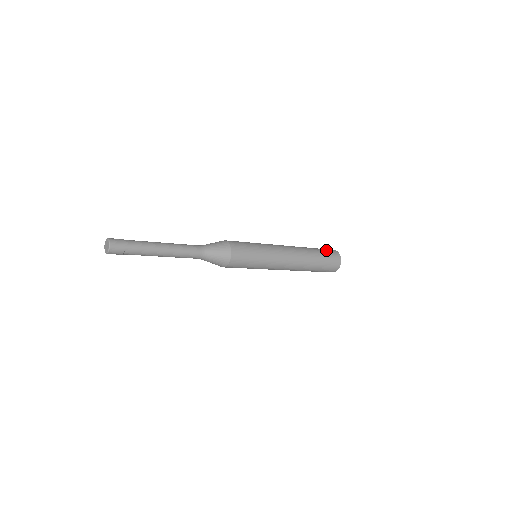
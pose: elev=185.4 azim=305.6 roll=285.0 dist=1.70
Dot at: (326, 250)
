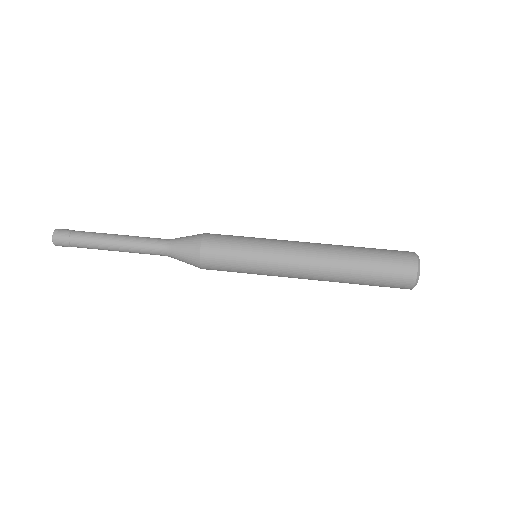
Dot at: (389, 274)
